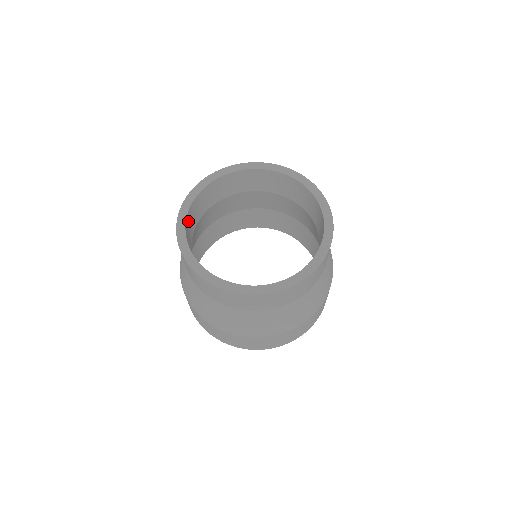
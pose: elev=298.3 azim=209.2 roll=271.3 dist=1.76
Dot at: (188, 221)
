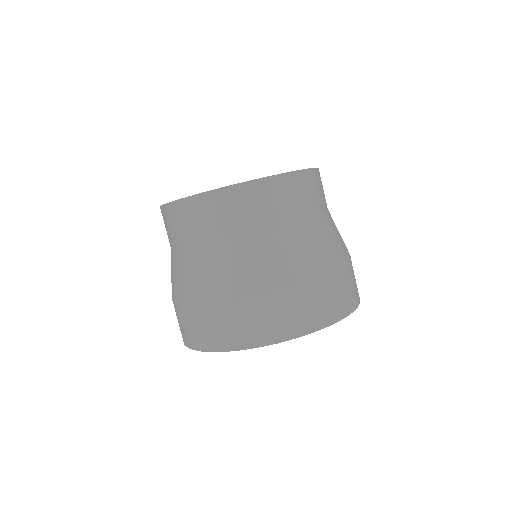
Dot at: occluded
